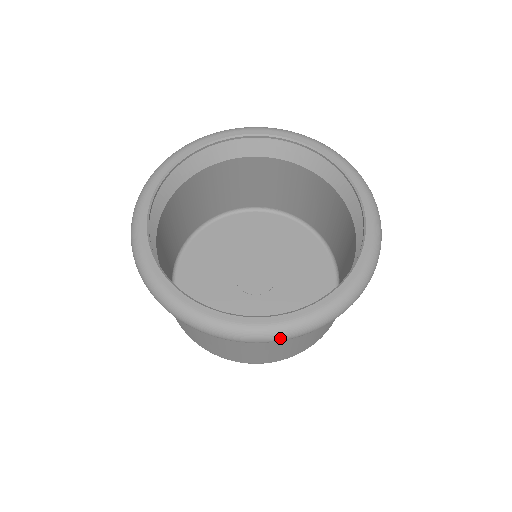
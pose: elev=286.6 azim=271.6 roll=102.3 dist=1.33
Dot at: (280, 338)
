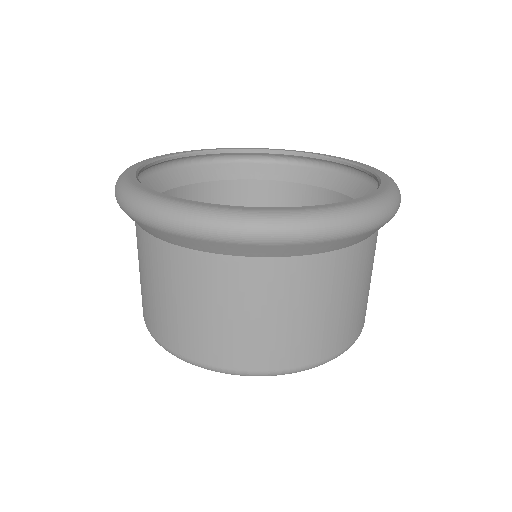
Dot at: (338, 225)
